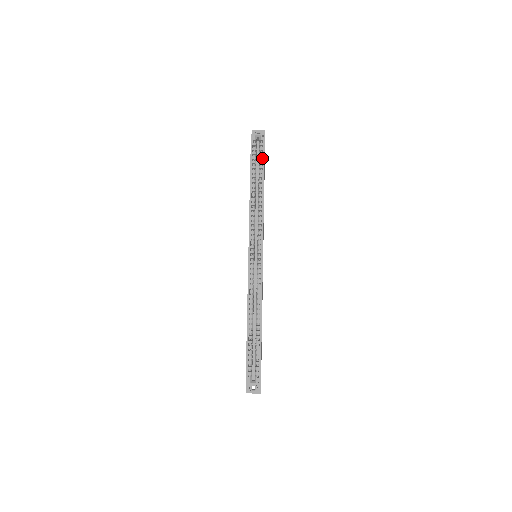
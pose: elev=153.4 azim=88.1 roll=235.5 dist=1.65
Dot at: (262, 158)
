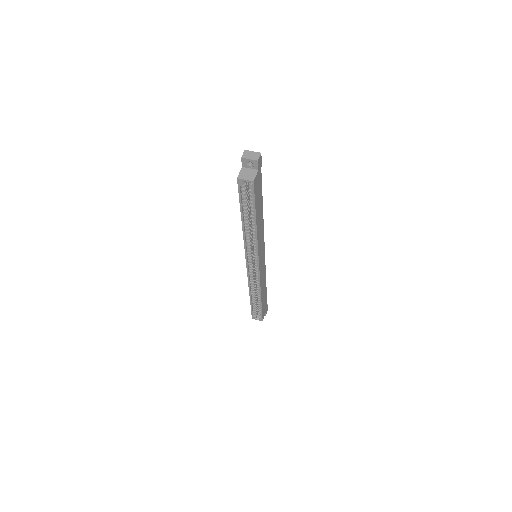
Dot at: (253, 201)
